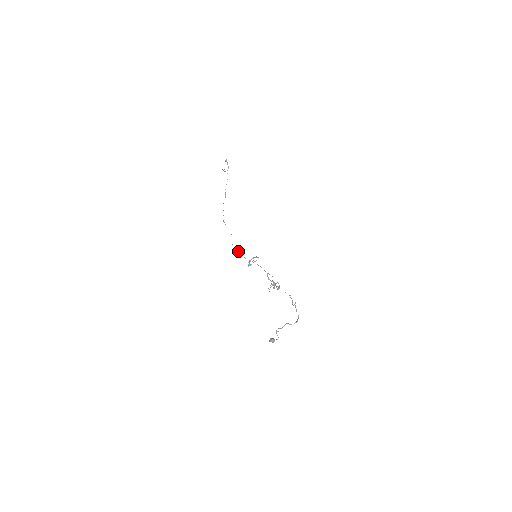
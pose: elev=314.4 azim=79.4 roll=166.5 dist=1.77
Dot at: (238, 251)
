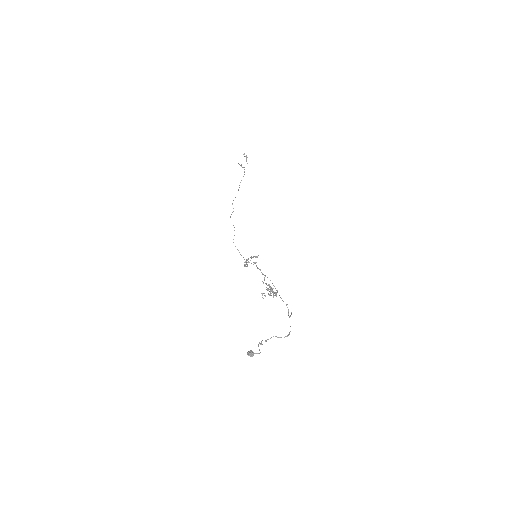
Dot at: (238, 250)
